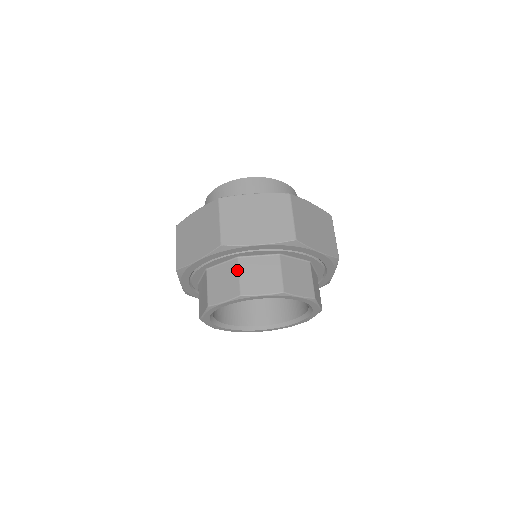
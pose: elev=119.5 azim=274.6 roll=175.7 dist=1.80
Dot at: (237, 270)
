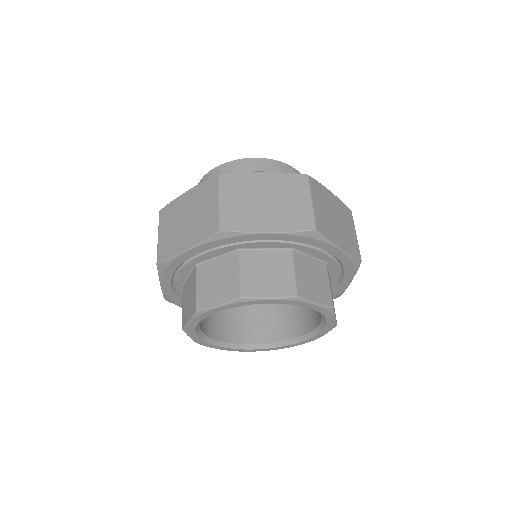
Dot at: (237, 265)
